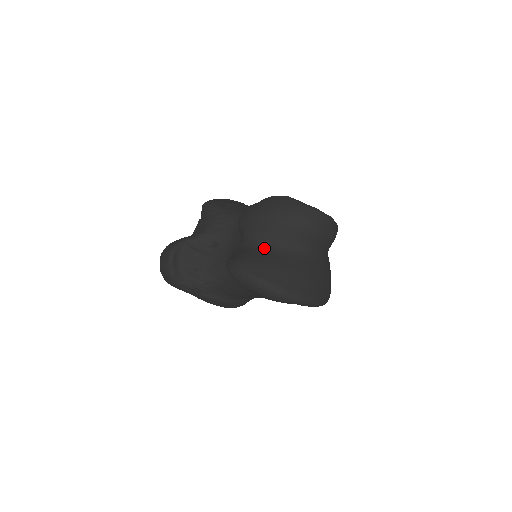
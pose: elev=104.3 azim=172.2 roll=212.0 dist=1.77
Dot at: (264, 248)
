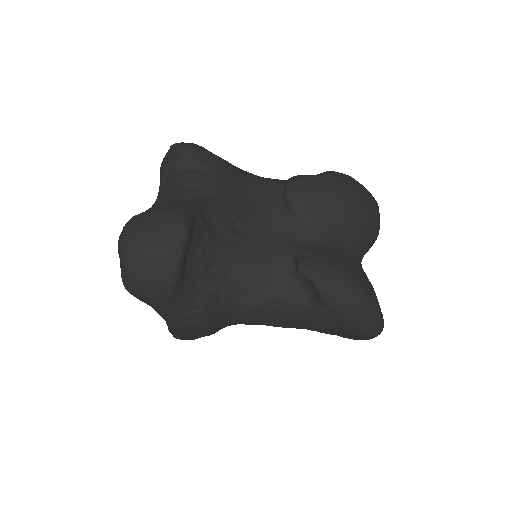
Dot at: (341, 249)
